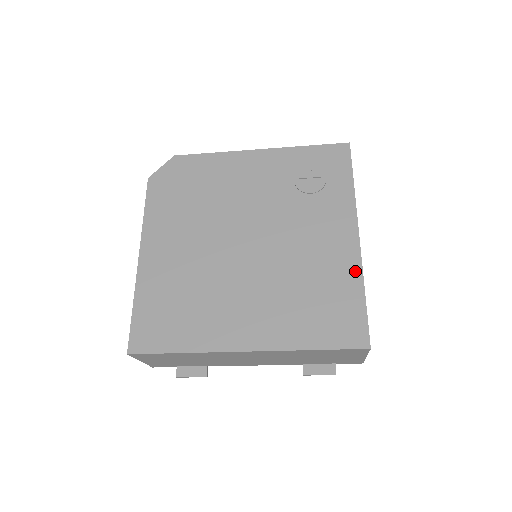
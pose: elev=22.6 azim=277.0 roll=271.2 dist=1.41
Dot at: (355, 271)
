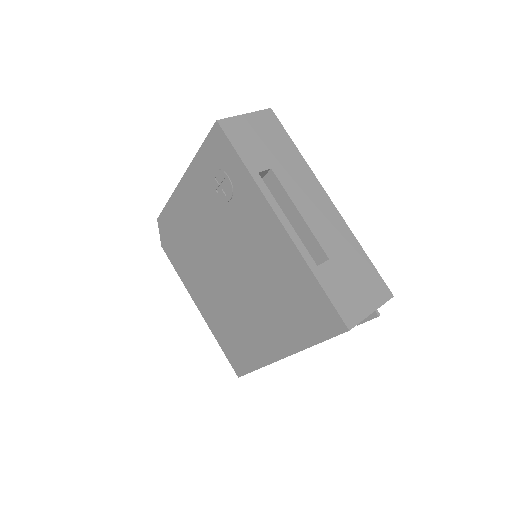
Dot at: (299, 261)
